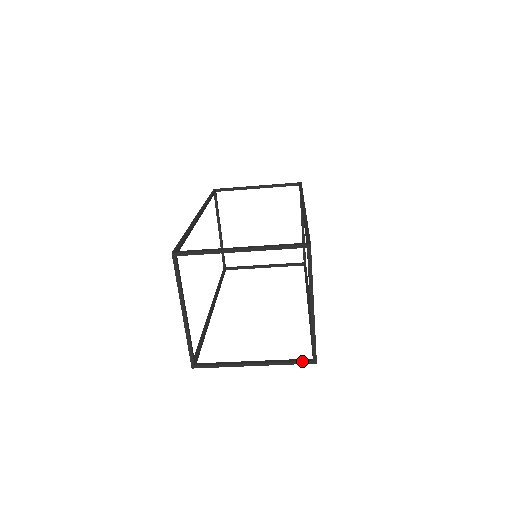
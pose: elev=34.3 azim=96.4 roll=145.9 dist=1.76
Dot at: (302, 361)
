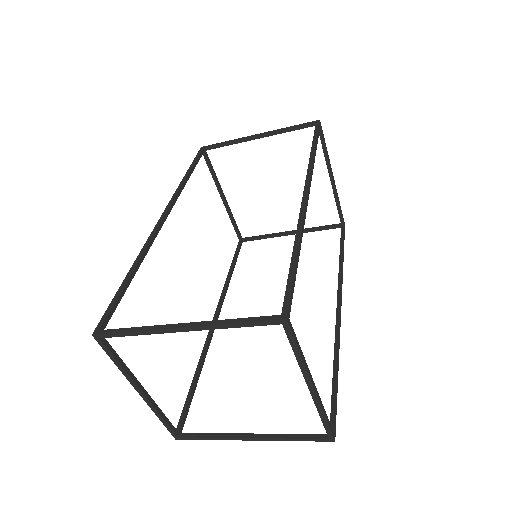
Dot at: (314, 439)
